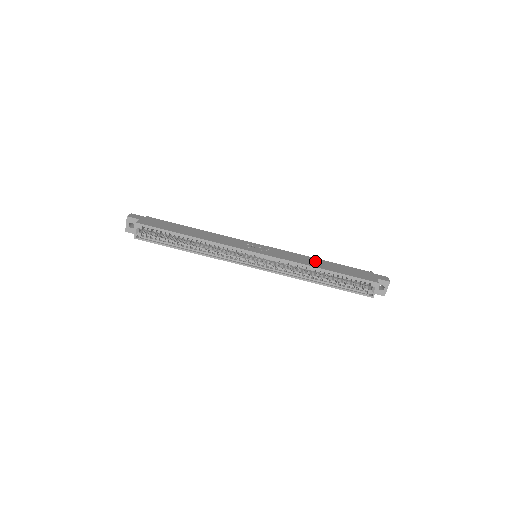
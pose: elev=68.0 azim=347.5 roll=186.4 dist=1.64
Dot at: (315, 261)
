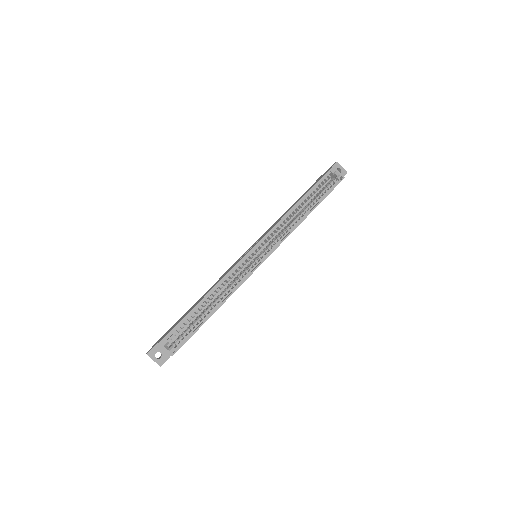
Dot at: occluded
